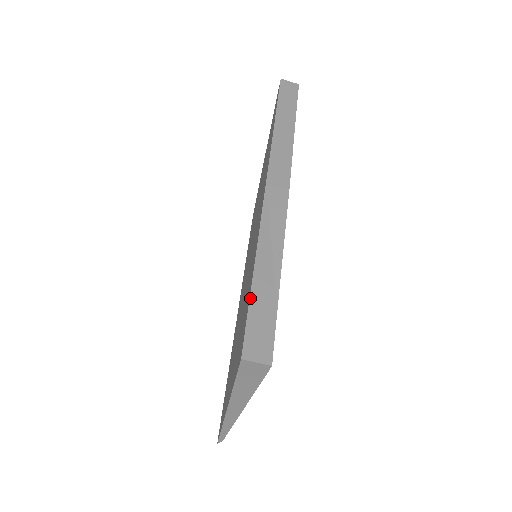
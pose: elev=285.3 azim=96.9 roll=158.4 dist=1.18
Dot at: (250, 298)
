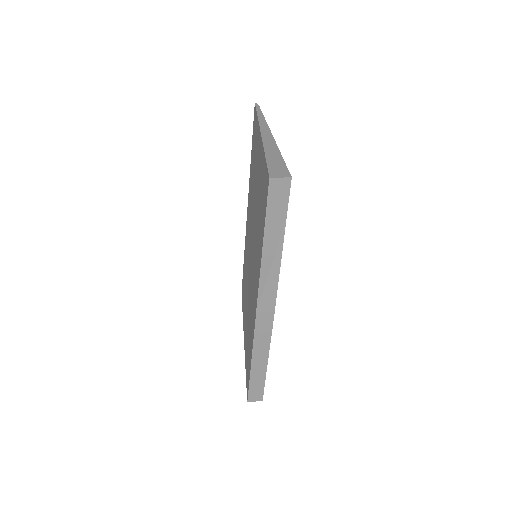
Dot at: (250, 380)
